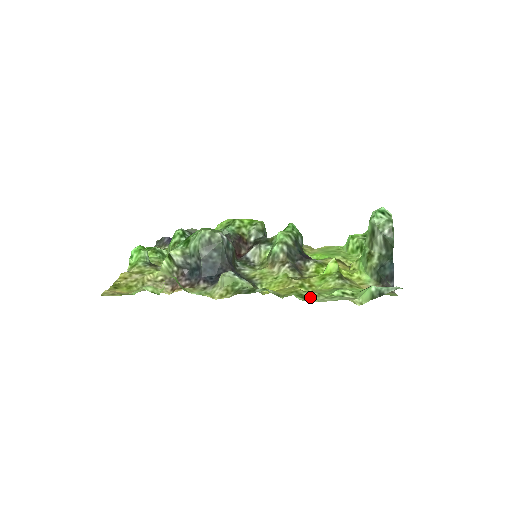
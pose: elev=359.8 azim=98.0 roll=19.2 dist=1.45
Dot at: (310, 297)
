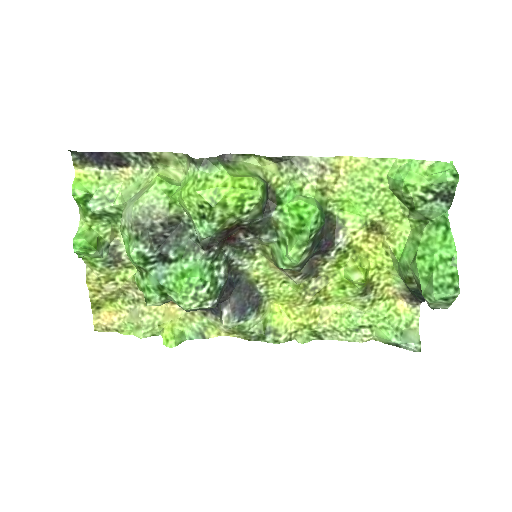
Dot at: (324, 334)
